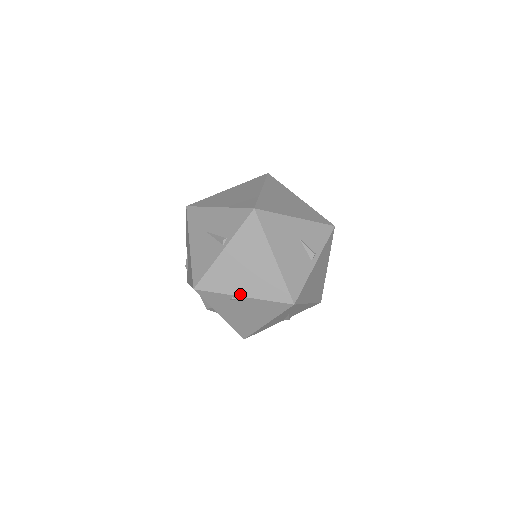
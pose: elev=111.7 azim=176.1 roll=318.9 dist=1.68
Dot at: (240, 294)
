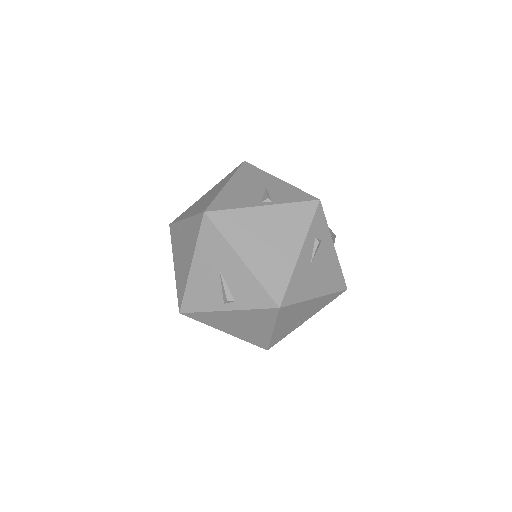
Dot at: (185, 218)
